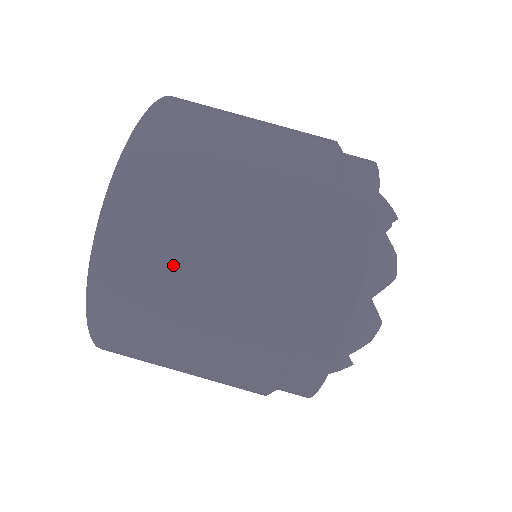
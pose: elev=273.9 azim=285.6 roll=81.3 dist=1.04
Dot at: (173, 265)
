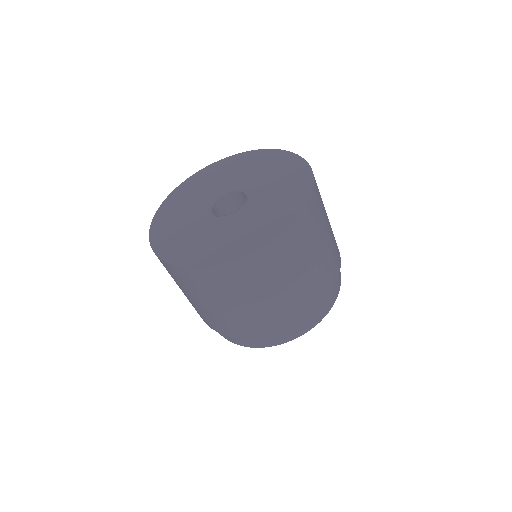
Dot at: (263, 287)
